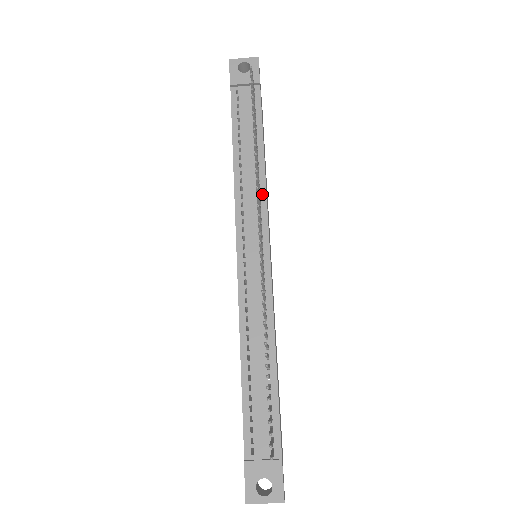
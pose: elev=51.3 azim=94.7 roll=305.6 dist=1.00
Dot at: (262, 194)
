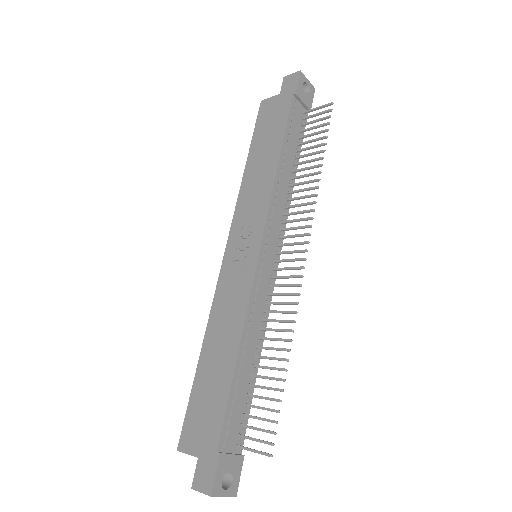
Dot at: (287, 208)
